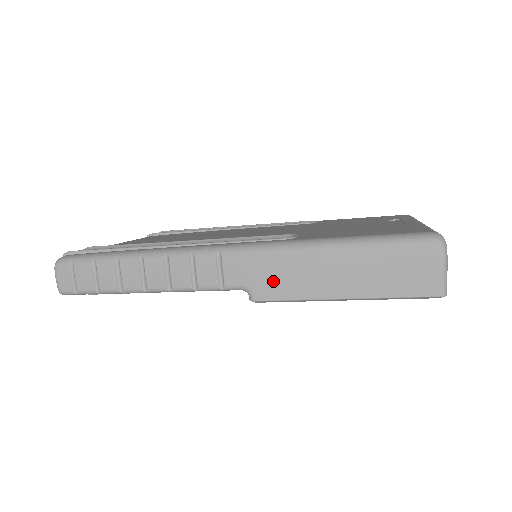
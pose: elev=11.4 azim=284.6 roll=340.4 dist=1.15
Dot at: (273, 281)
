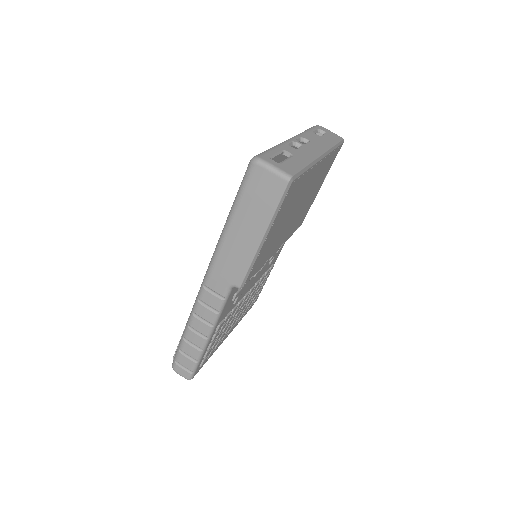
Dot at: (233, 269)
